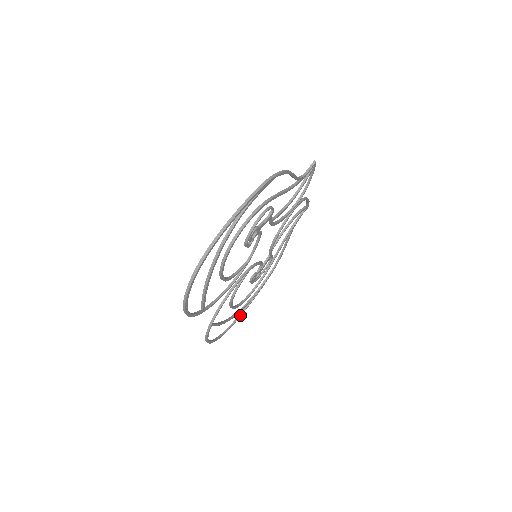
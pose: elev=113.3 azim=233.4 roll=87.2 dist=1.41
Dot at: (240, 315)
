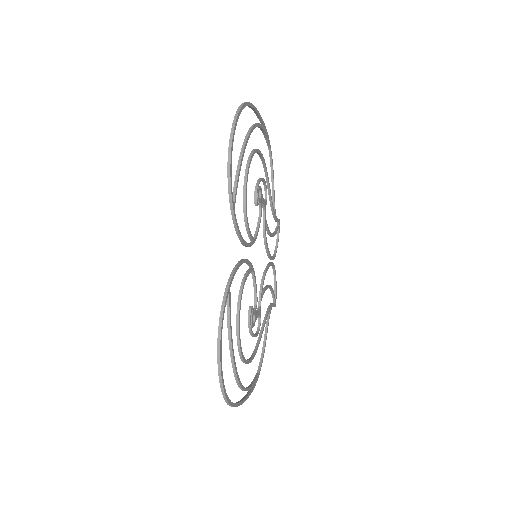
Dot at: (236, 403)
